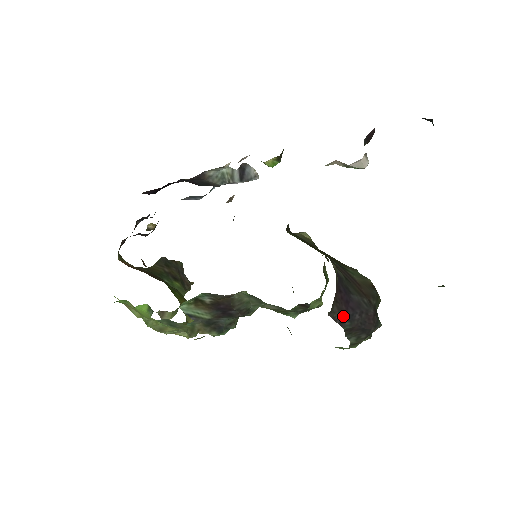
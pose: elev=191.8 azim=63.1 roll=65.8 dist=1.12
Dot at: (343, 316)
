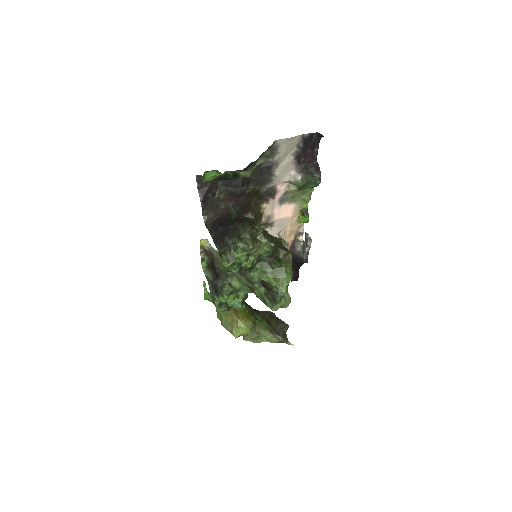
Dot at: (213, 228)
